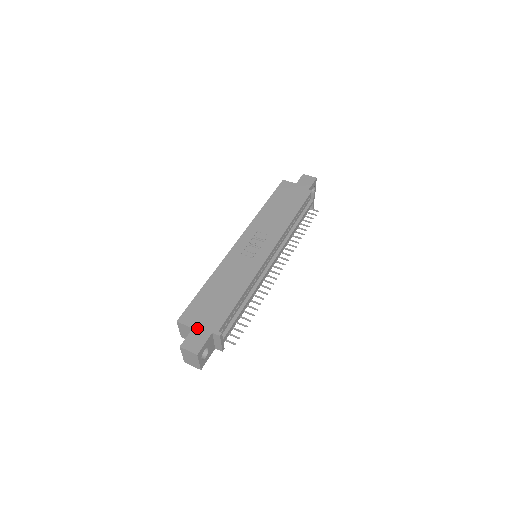
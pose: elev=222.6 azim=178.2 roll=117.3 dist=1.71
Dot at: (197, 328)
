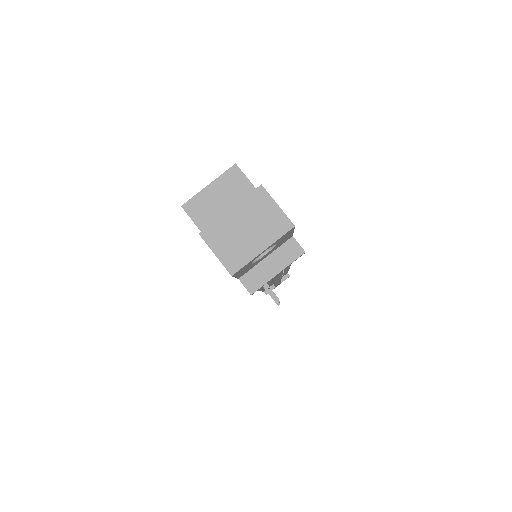
Dot at: occluded
